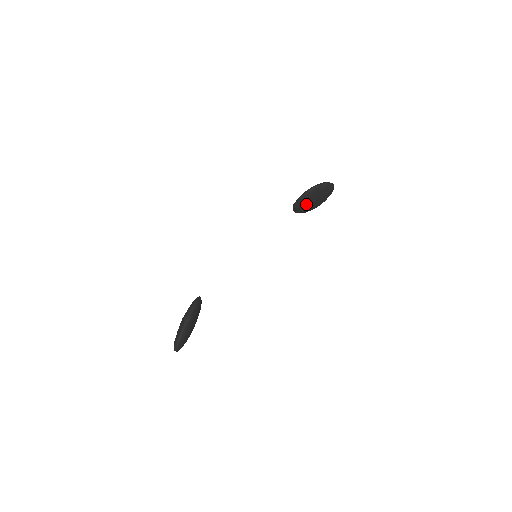
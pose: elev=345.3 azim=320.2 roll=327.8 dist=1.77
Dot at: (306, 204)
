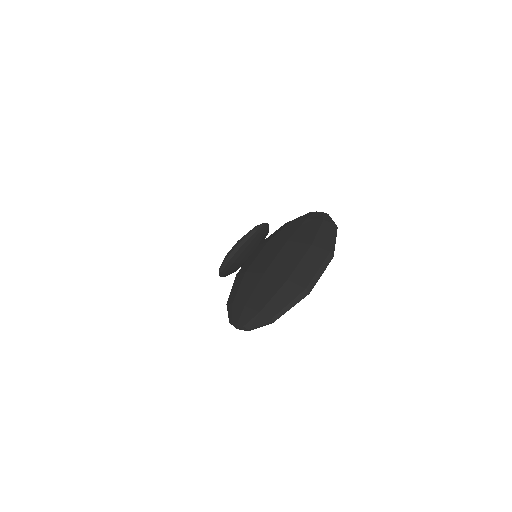
Dot at: (250, 246)
